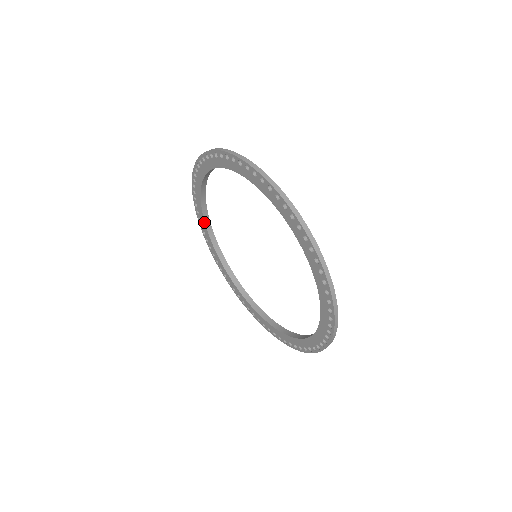
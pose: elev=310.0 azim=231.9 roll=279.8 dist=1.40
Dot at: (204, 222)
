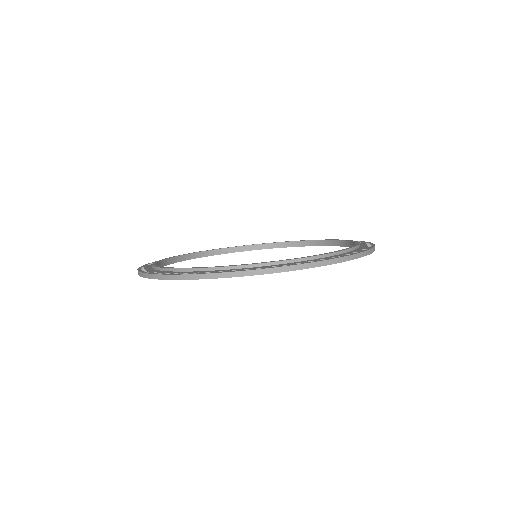
Dot at: occluded
